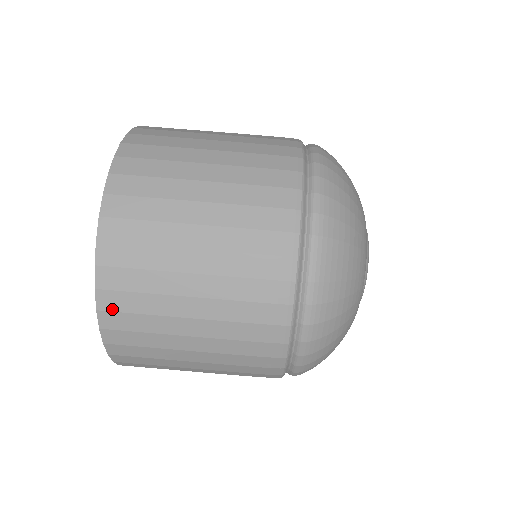
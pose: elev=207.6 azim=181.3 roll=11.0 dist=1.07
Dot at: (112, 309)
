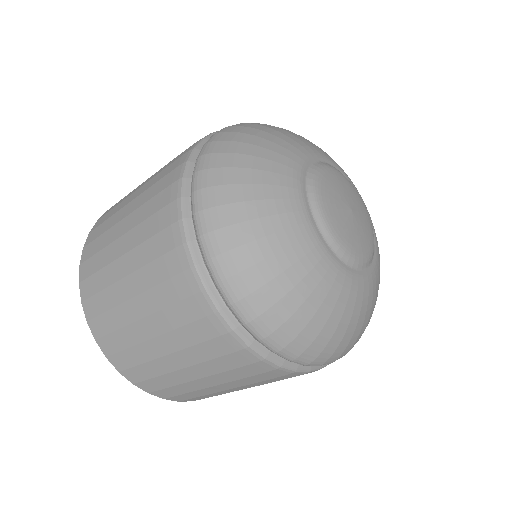
Dot at: (124, 368)
